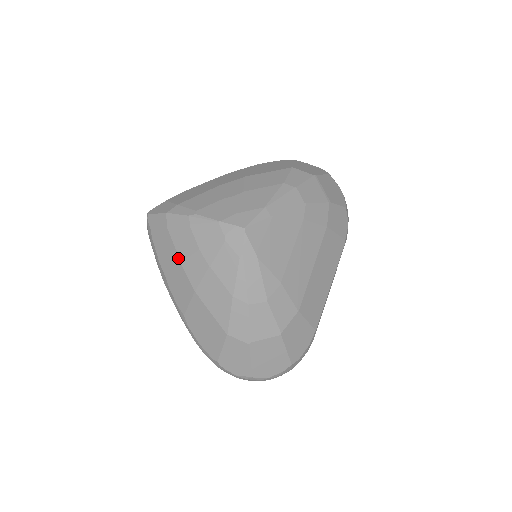
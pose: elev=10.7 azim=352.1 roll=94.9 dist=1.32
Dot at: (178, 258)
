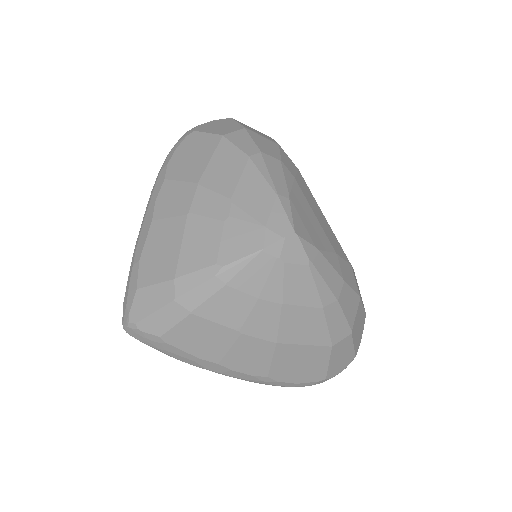
Dot at: (232, 331)
